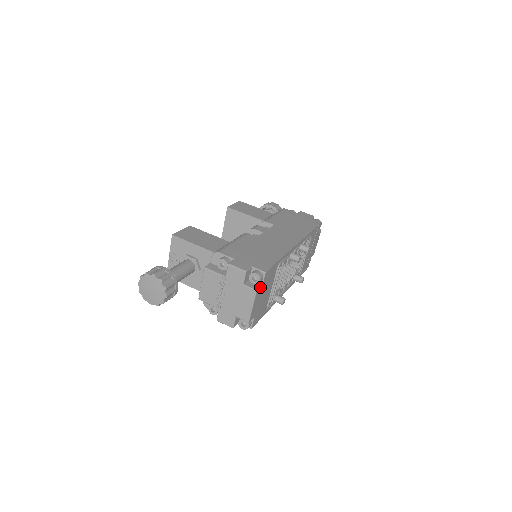
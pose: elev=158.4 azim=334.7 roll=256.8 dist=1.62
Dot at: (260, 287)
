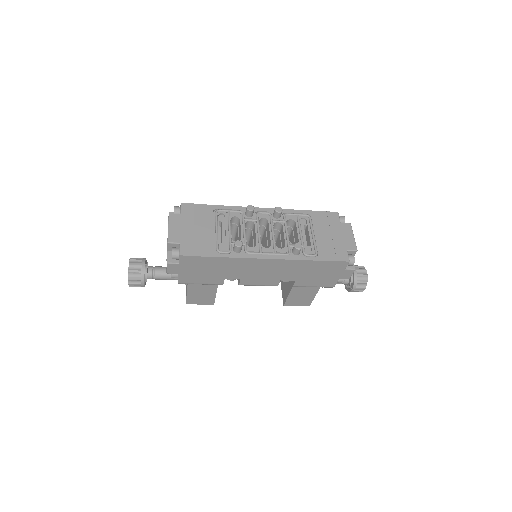
Dot at: (177, 214)
